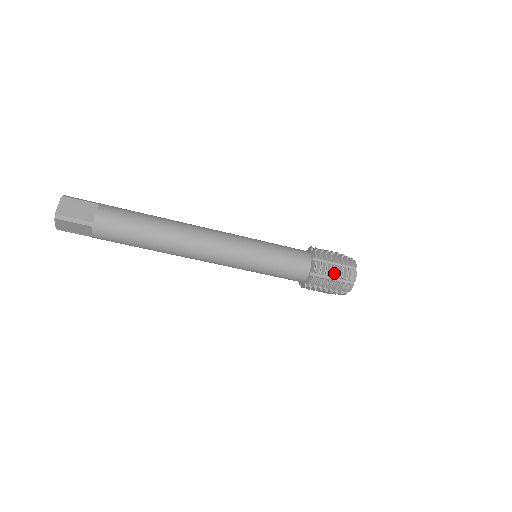
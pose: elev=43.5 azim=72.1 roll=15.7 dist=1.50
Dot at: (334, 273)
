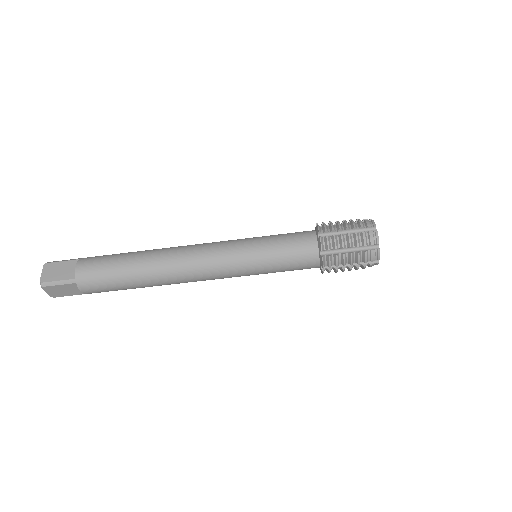
Dot at: (348, 243)
